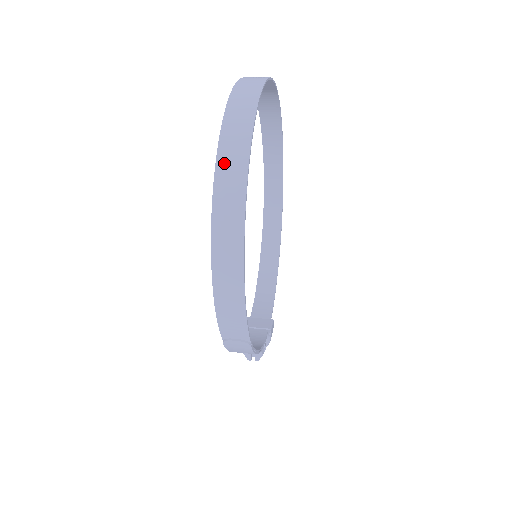
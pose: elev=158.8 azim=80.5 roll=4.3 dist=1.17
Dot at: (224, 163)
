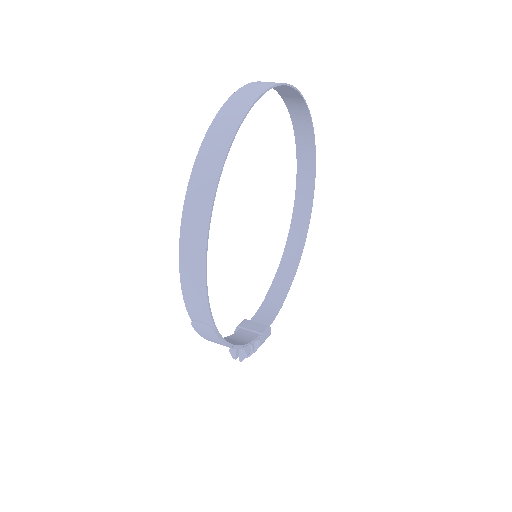
Dot at: (208, 146)
